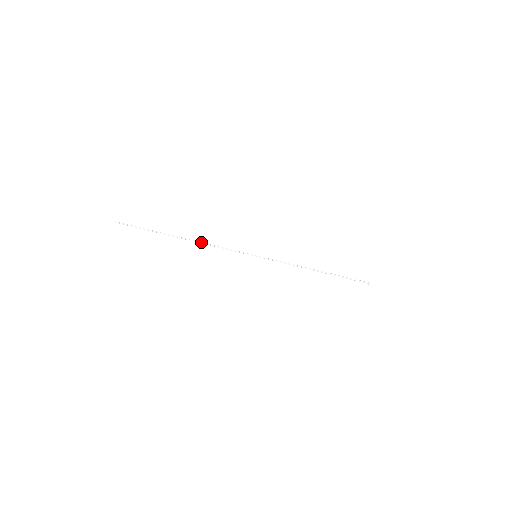
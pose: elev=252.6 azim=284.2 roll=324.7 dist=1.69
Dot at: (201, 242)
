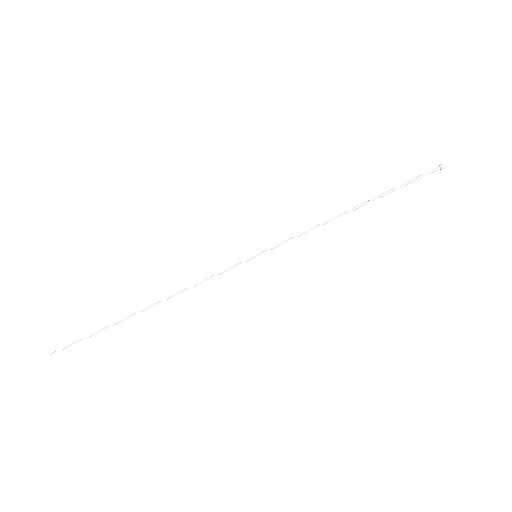
Dot at: (172, 295)
